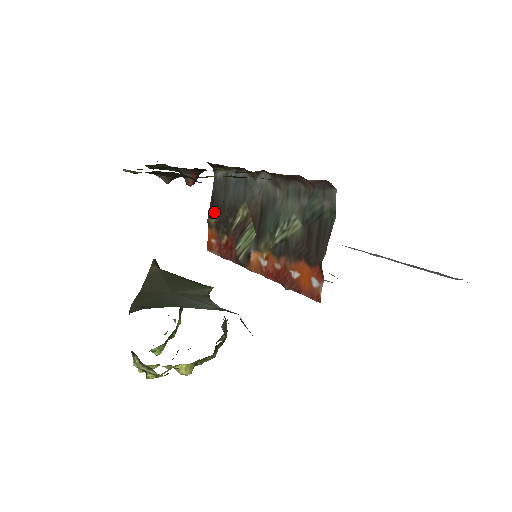
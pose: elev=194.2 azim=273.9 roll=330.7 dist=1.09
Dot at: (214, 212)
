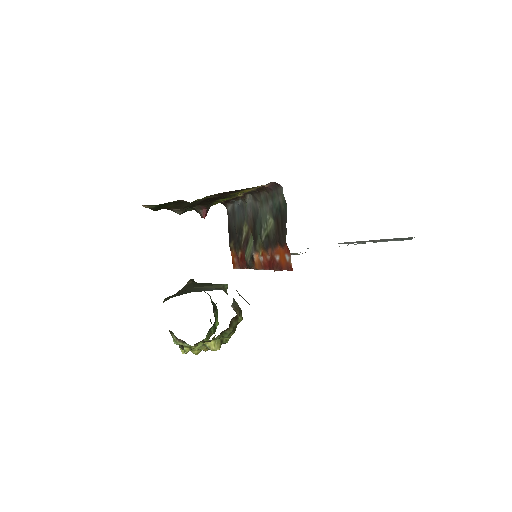
Dot at: (231, 237)
